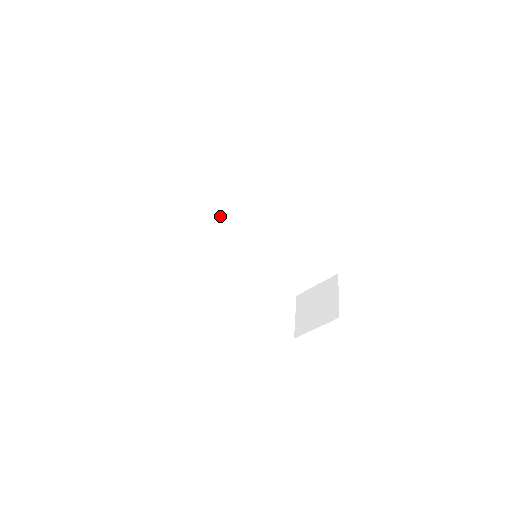
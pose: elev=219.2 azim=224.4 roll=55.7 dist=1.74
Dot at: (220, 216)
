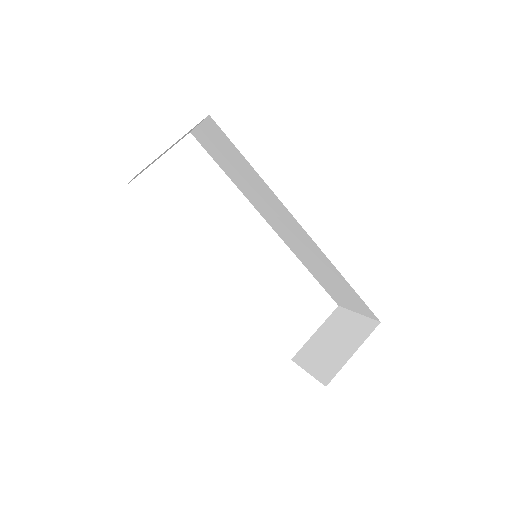
Dot at: (240, 180)
